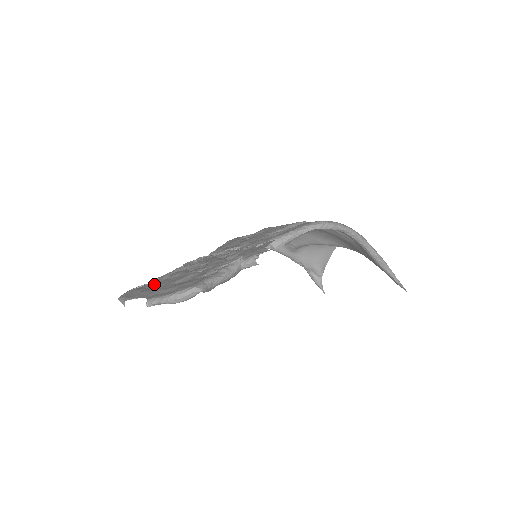
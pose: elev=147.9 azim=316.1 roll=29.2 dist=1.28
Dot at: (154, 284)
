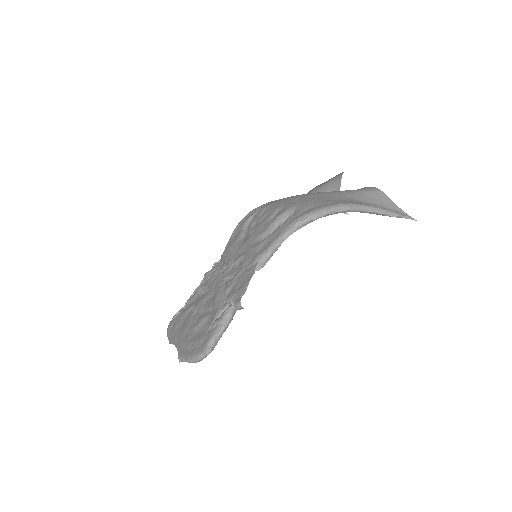
Dot at: (185, 317)
